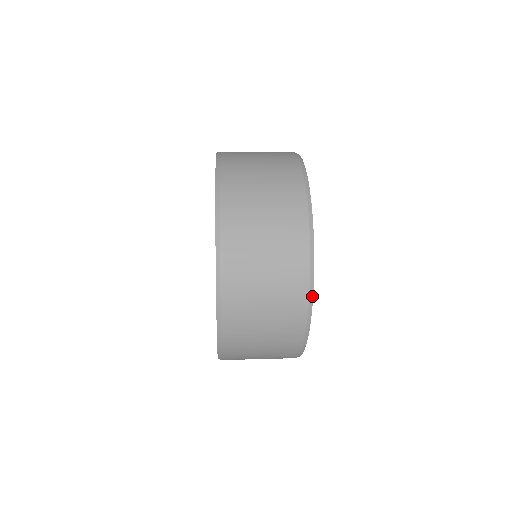
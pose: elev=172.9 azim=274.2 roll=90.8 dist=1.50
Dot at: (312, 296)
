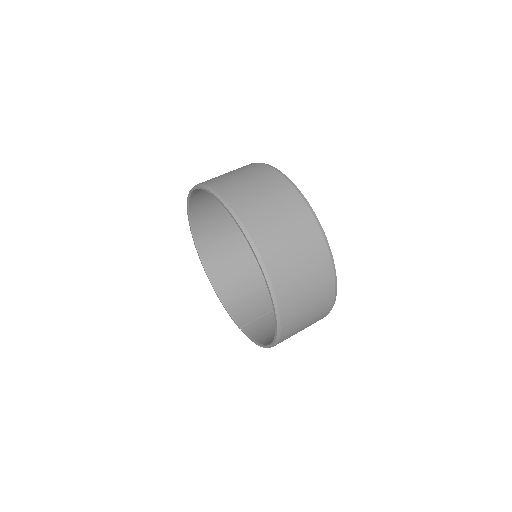
Dot at: (335, 300)
